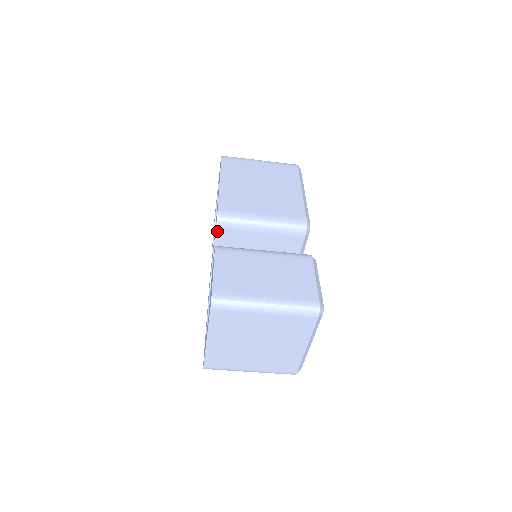
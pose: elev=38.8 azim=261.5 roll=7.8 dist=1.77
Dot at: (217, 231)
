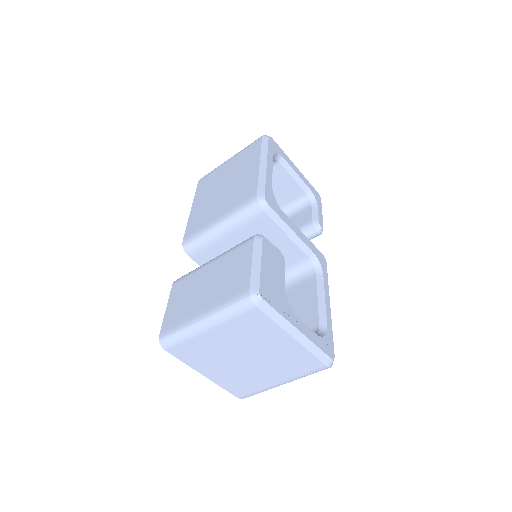
Dot at: (194, 259)
